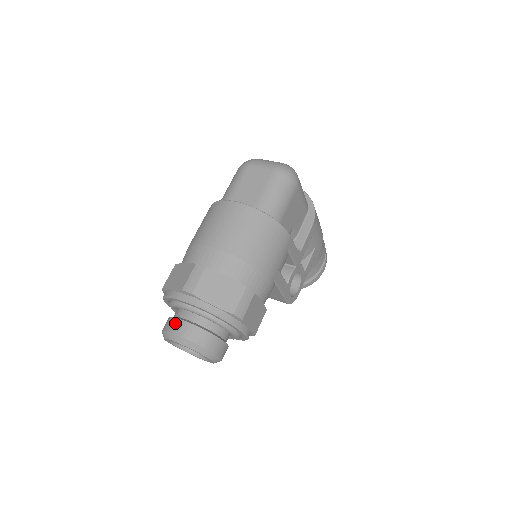
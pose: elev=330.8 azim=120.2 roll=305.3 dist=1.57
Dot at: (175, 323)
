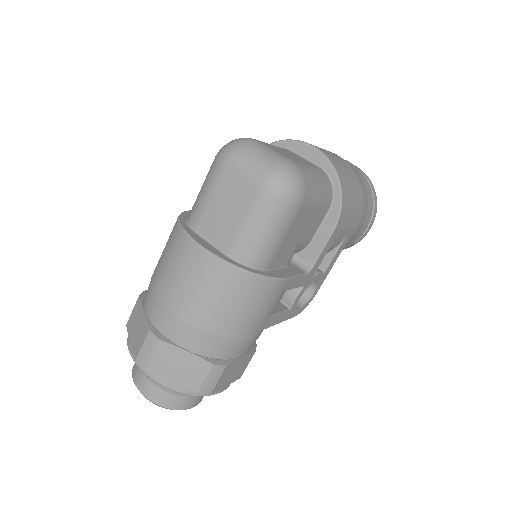
Dot at: (139, 377)
